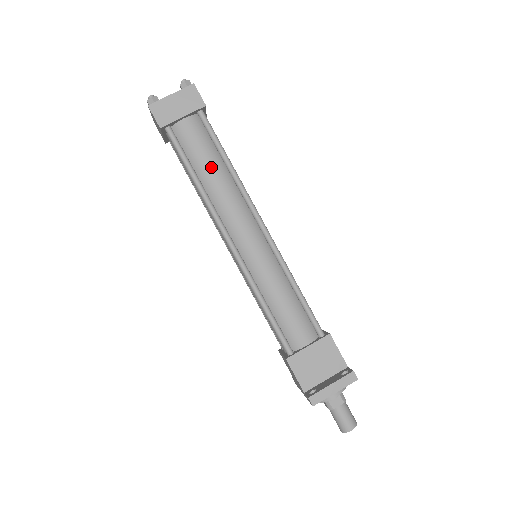
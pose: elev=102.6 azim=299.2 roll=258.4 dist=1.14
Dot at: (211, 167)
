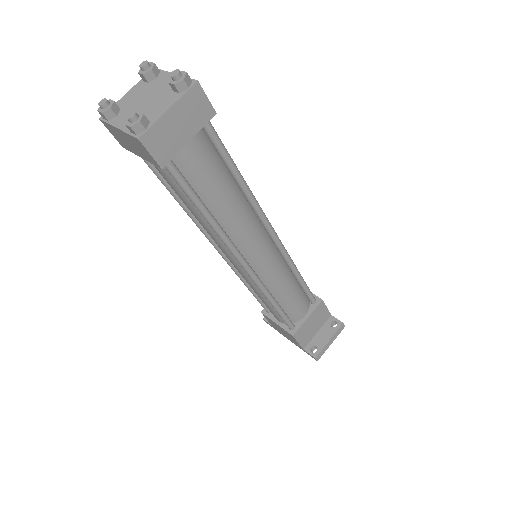
Dot at: (225, 194)
